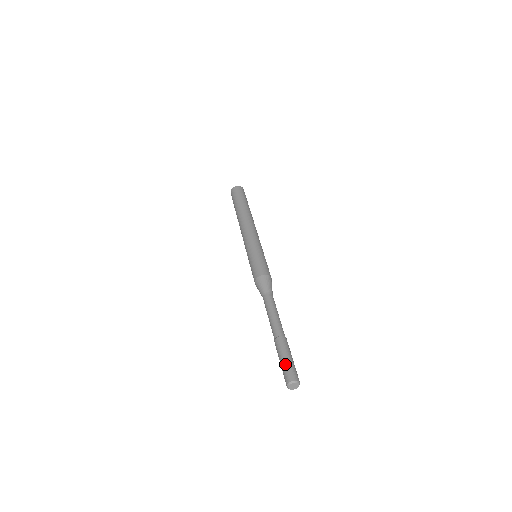
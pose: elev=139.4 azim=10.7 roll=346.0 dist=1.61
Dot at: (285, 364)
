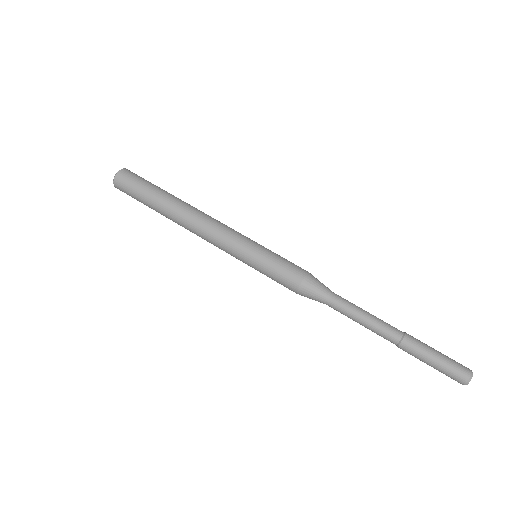
Dot at: (440, 369)
